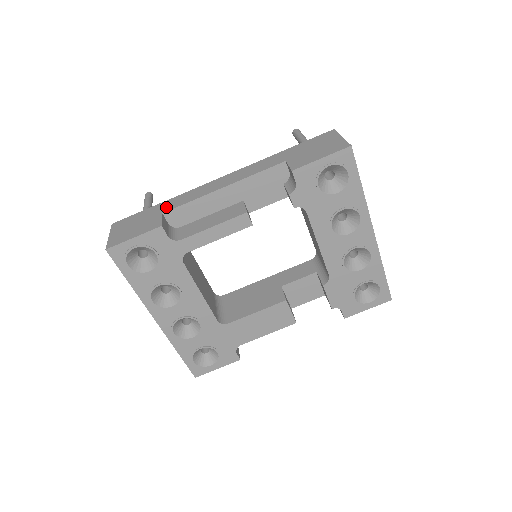
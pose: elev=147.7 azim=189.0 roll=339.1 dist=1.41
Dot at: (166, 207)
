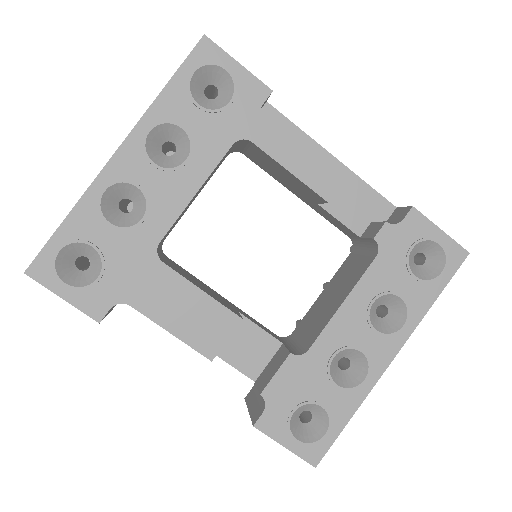
Dot at: occluded
